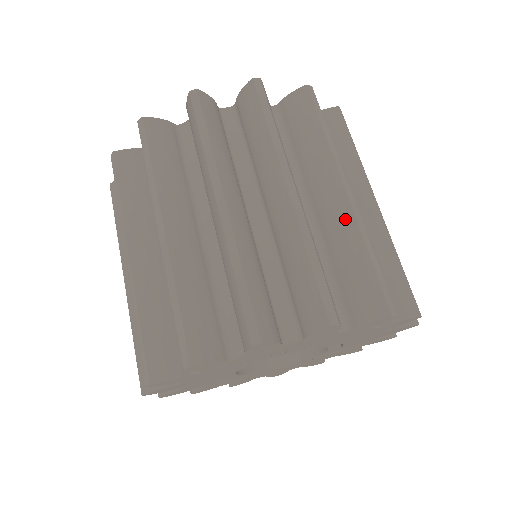
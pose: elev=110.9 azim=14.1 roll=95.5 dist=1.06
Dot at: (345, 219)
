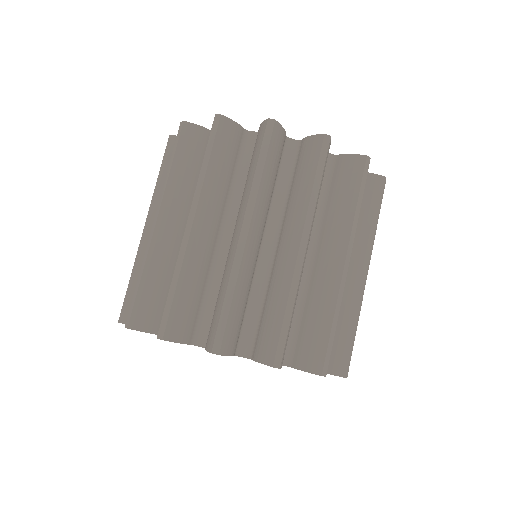
Dot at: (355, 296)
